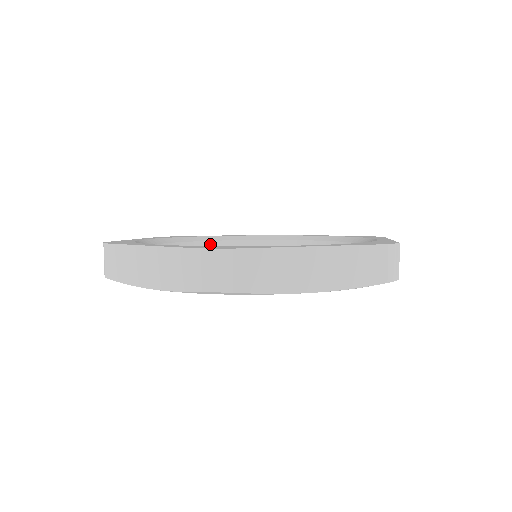
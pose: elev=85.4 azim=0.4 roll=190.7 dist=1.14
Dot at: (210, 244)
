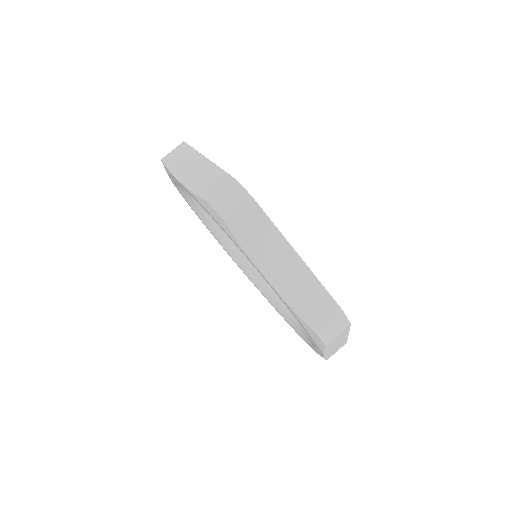
Dot at: occluded
